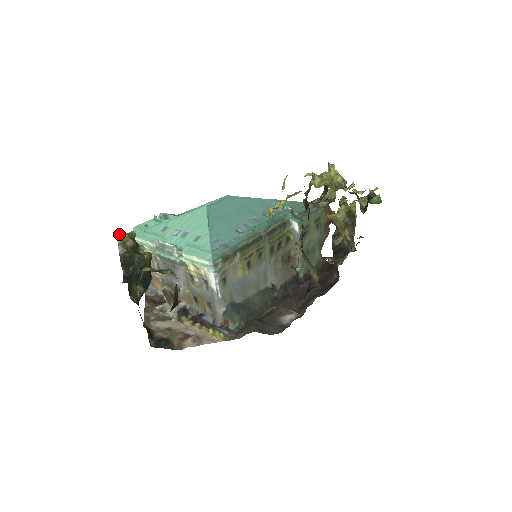
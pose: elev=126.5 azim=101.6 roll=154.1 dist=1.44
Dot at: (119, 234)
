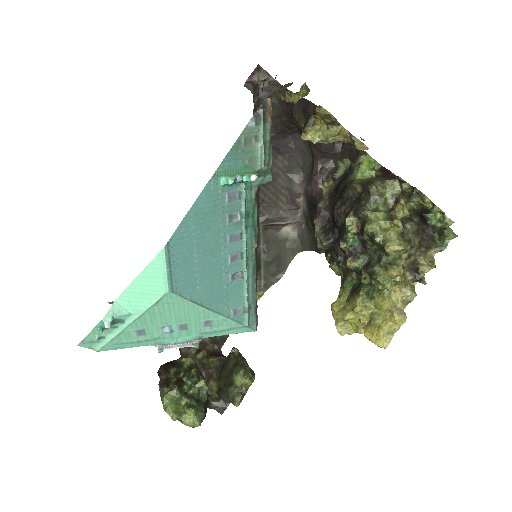
Dot at: occluded
